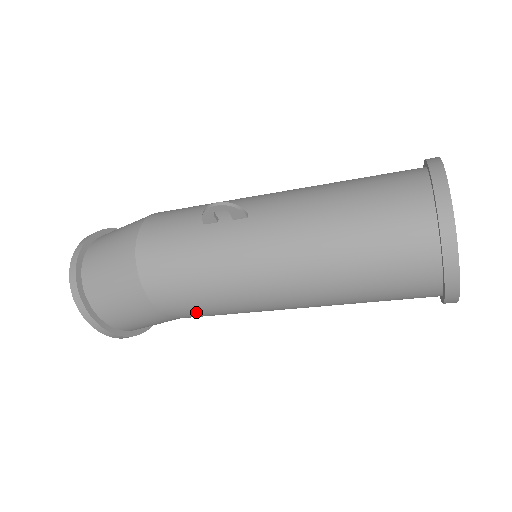
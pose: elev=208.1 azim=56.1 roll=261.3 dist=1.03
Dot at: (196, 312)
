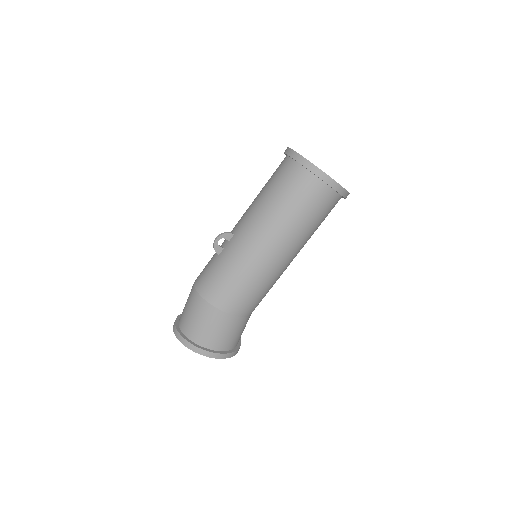
Dot at: (248, 300)
